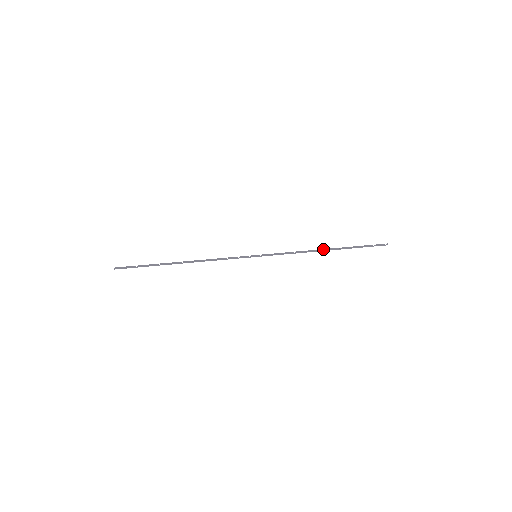
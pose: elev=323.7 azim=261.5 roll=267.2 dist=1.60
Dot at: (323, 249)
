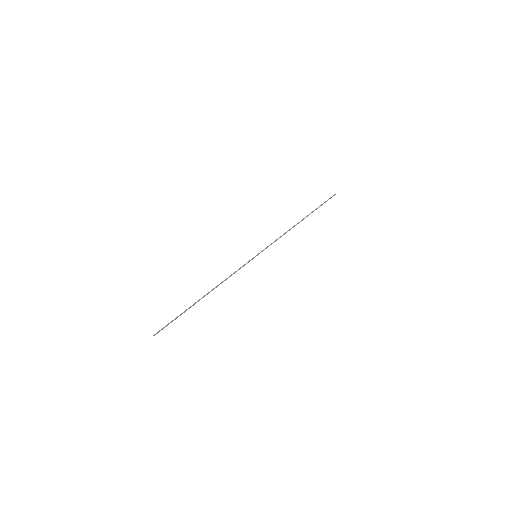
Dot at: (298, 223)
